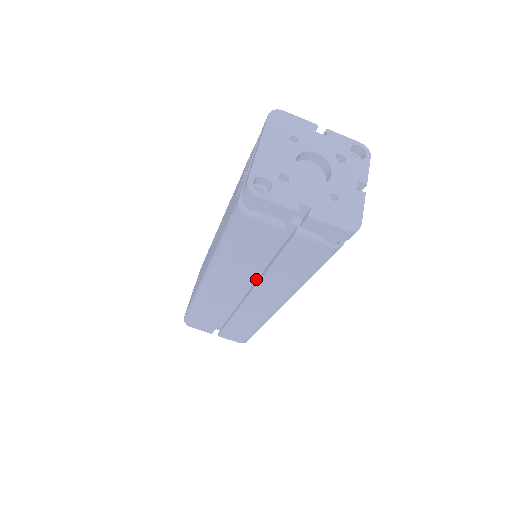
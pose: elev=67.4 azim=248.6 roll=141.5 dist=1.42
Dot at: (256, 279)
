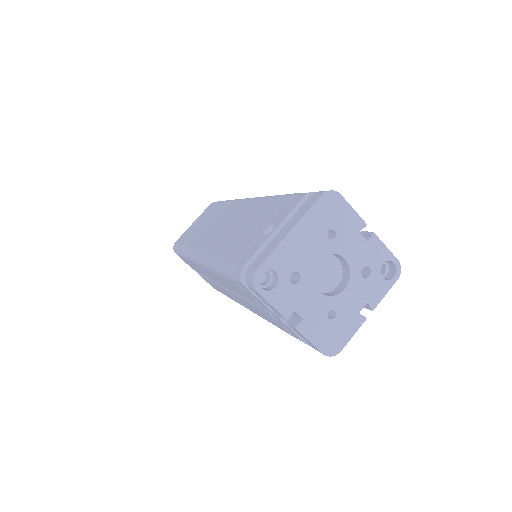
Dot at: occluded
